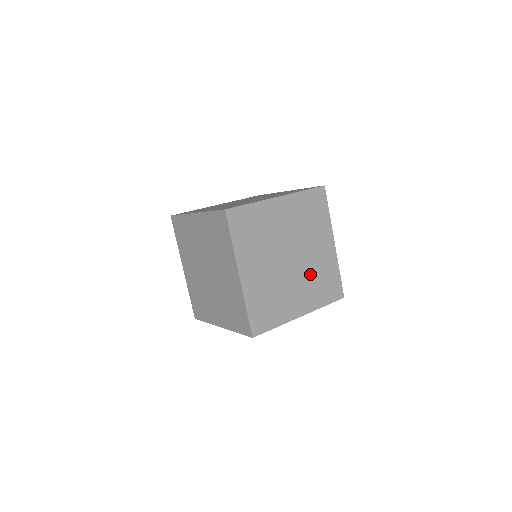
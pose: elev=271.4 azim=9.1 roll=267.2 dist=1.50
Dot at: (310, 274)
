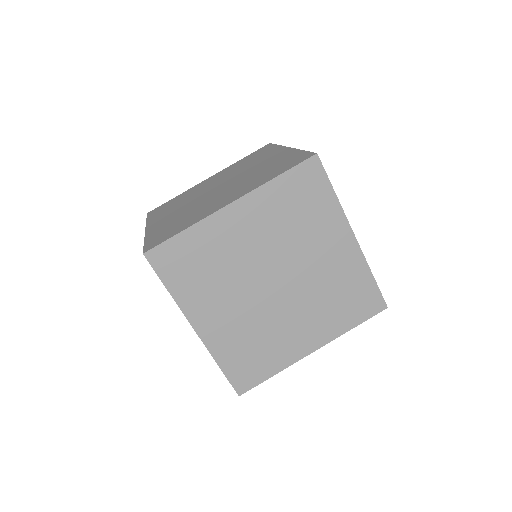
Dot at: occluded
